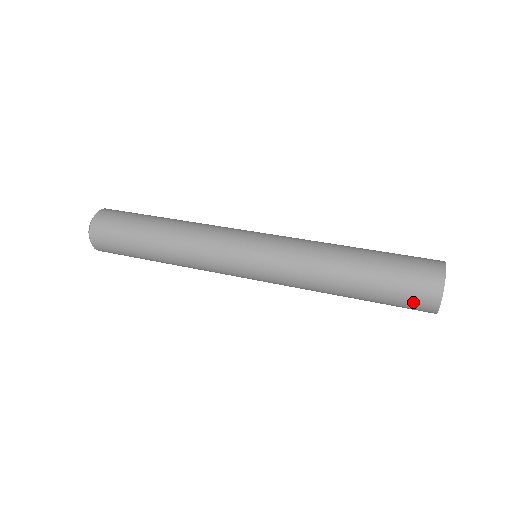
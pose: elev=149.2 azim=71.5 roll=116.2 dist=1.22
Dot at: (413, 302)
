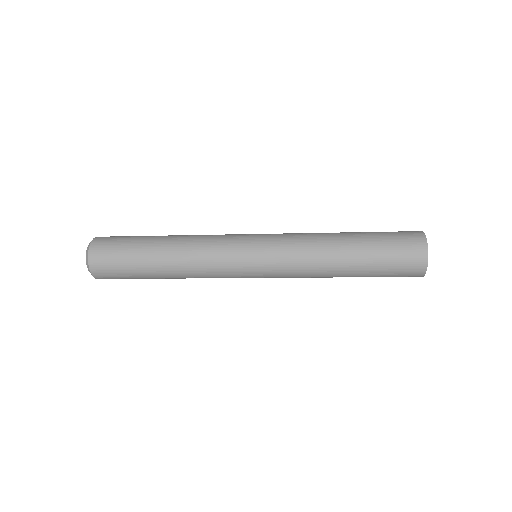
Dot at: (405, 261)
